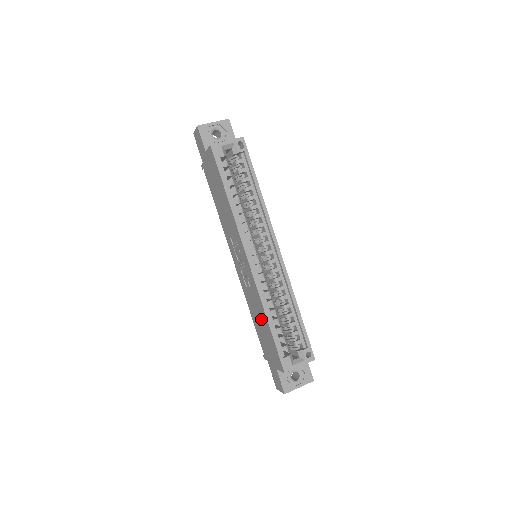
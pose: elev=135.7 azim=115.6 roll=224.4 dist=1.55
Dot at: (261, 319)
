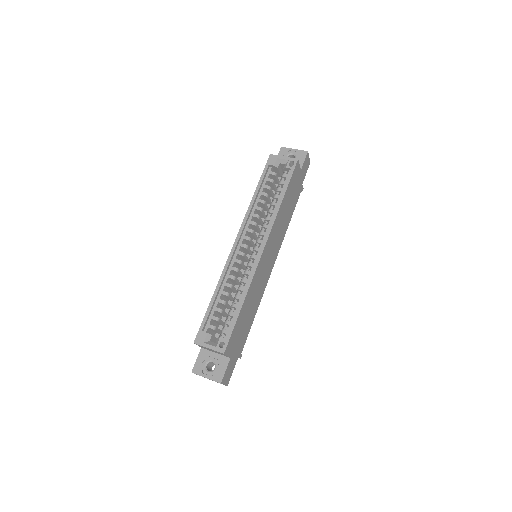
Dot at: occluded
